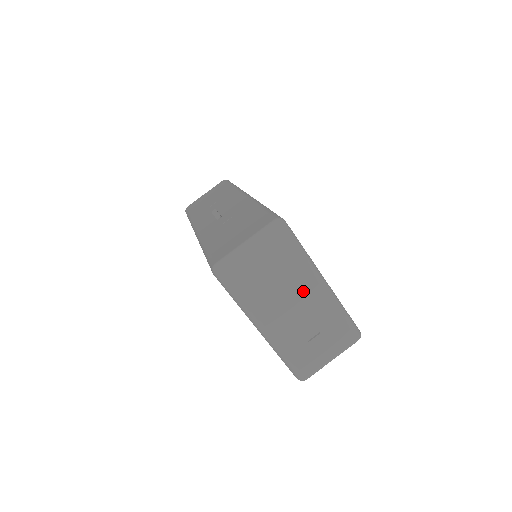
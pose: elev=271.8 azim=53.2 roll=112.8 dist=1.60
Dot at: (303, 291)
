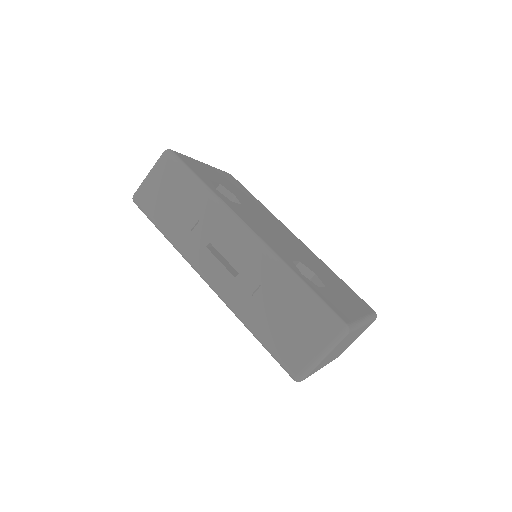
Dot at: (351, 338)
